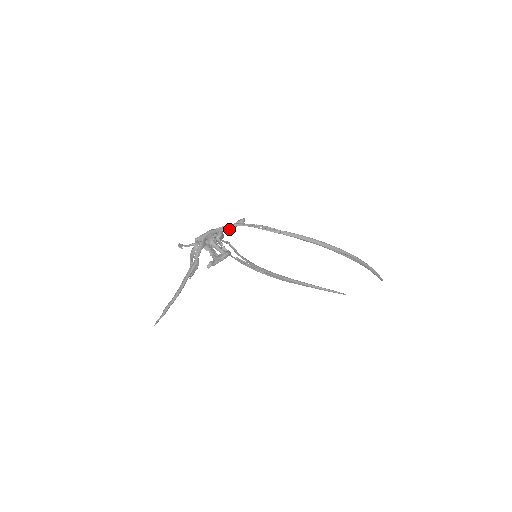
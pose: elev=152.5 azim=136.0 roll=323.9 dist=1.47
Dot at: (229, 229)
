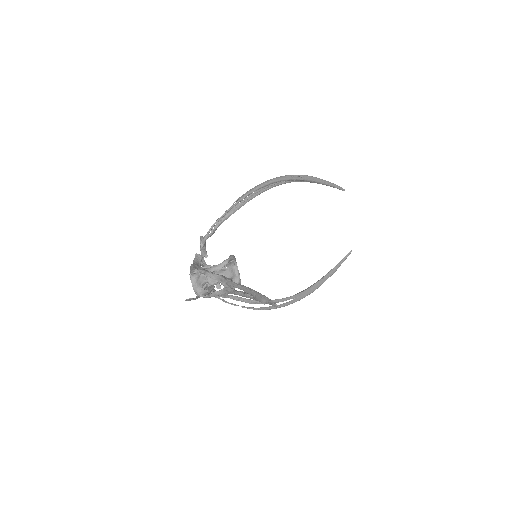
Dot at: (203, 253)
